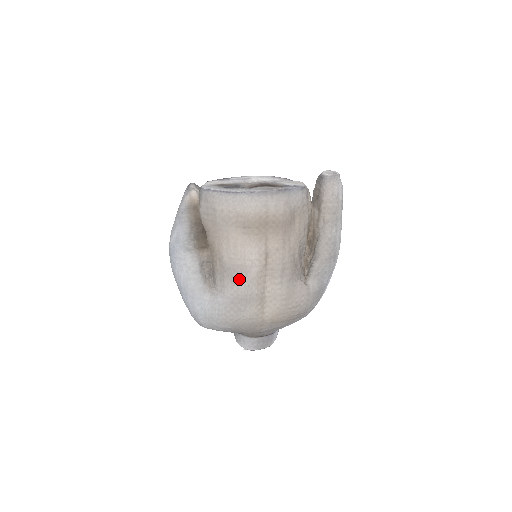
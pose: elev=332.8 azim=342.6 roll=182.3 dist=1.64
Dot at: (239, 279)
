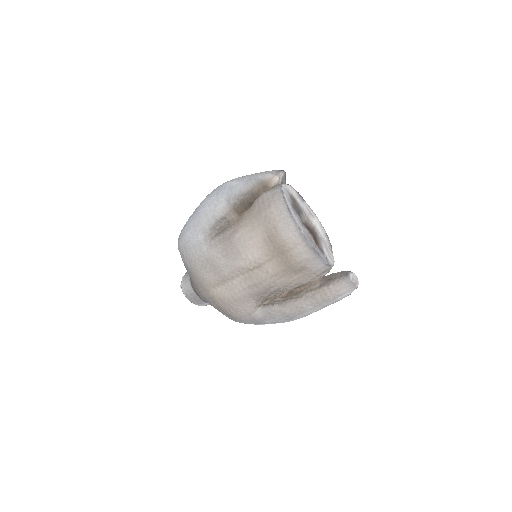
Dot at: (228, 255)
